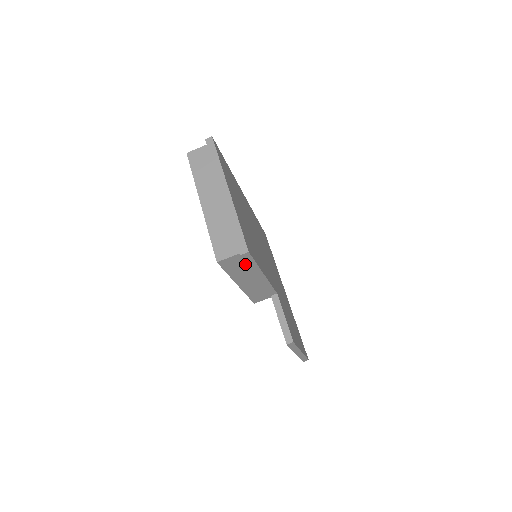
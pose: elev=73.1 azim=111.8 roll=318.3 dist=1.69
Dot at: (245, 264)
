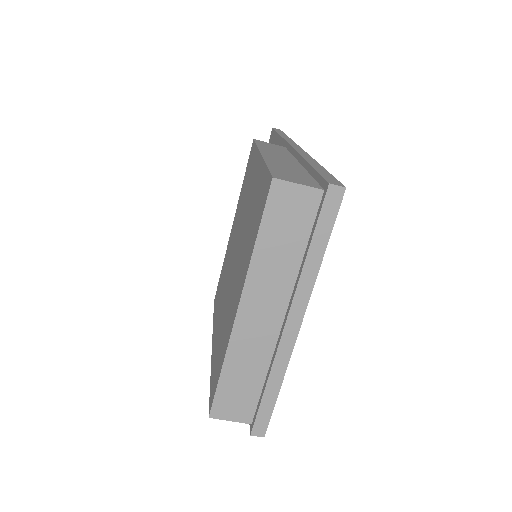
Dot at: occluded
